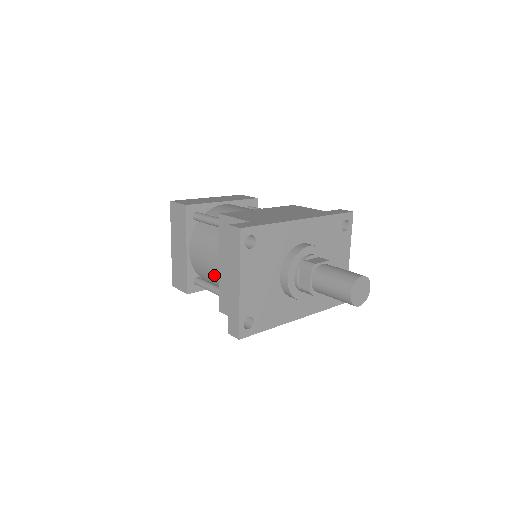
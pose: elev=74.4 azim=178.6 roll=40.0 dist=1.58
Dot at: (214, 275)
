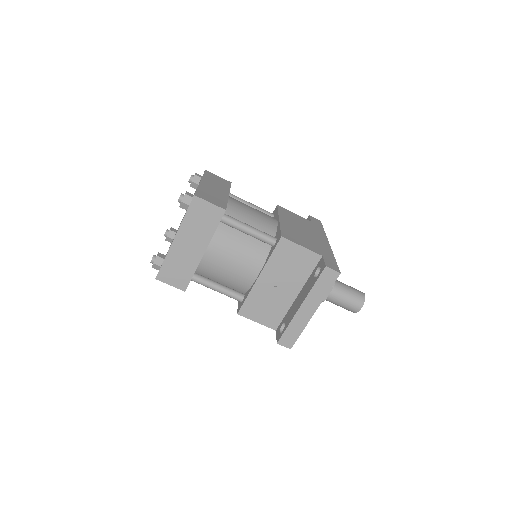
Dot at: (236, 280)
